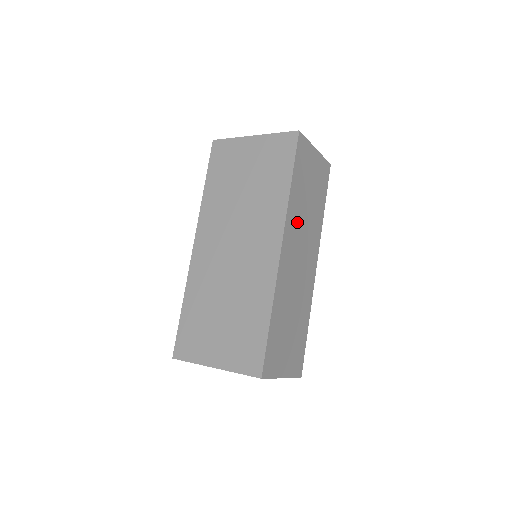
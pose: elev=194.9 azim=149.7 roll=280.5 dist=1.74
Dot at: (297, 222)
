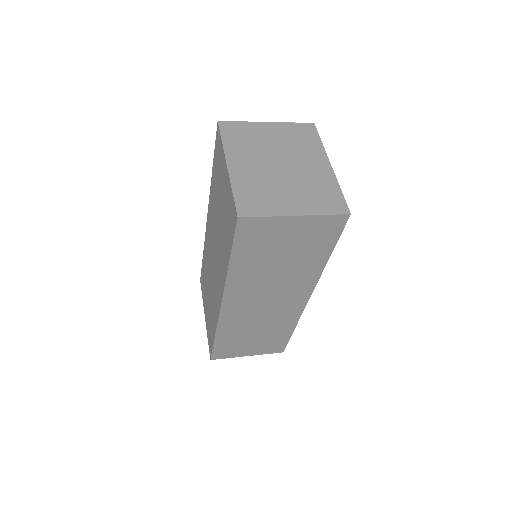
Dot at: (253, 283)
